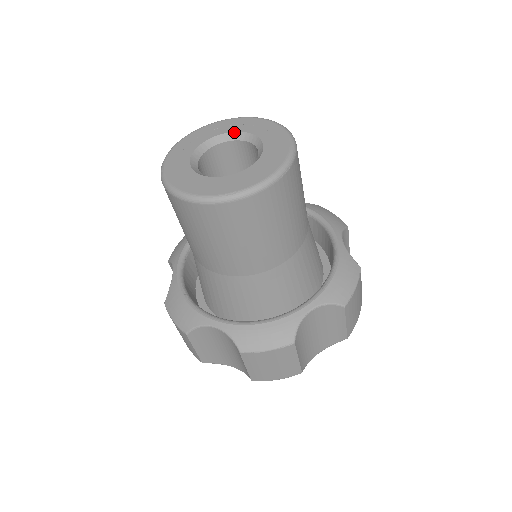
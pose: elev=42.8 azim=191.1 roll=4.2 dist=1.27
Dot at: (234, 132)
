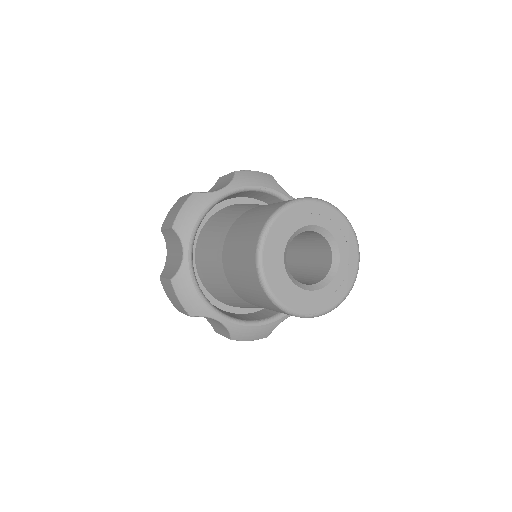
Dot at: (320, 227)
